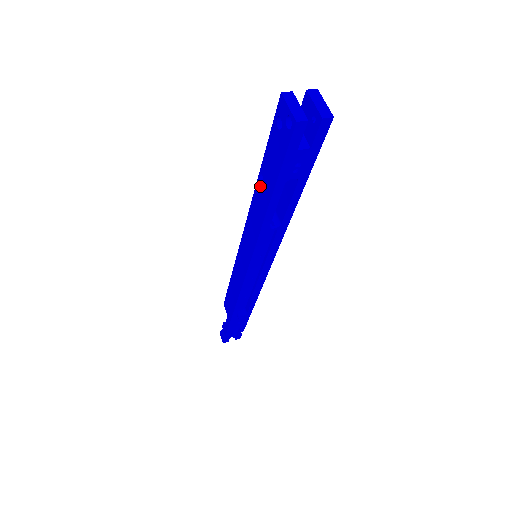
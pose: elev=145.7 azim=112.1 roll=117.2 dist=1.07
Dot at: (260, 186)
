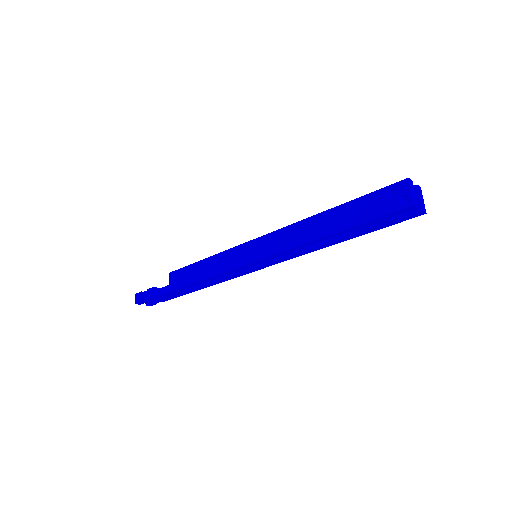
Dot at: (326, 217)
